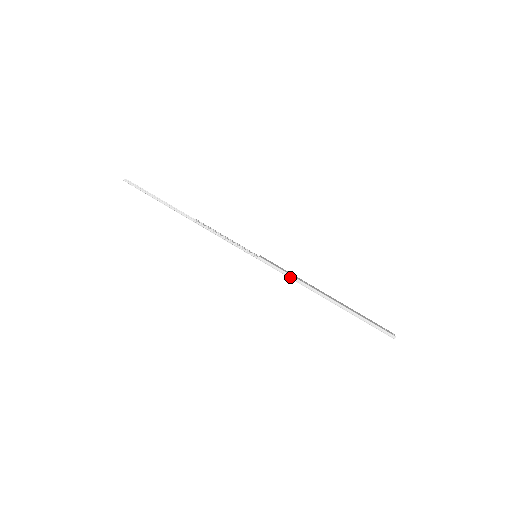
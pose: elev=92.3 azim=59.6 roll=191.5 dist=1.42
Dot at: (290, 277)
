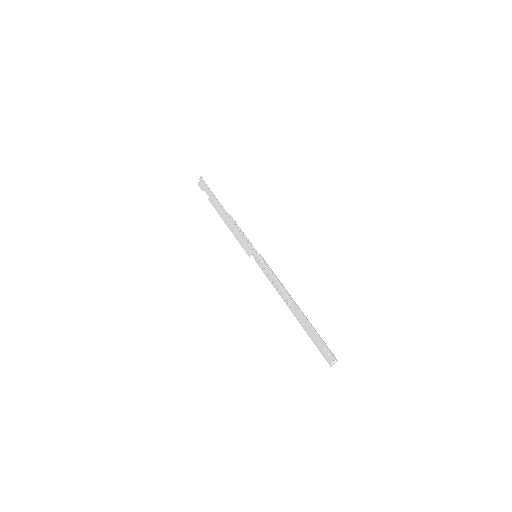
Dot at: (276, 276)
